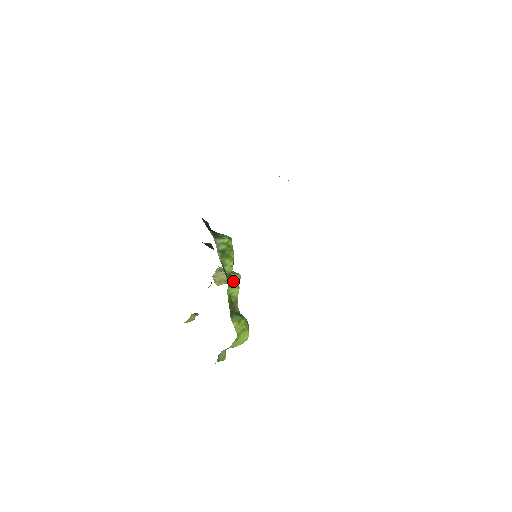
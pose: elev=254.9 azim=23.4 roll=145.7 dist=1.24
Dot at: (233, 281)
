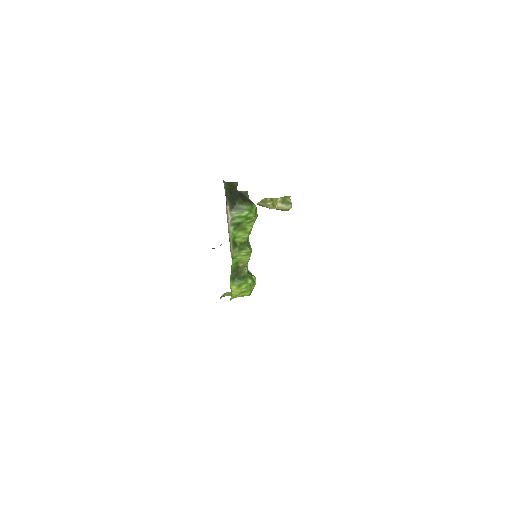
Dot at: (245, 250)
